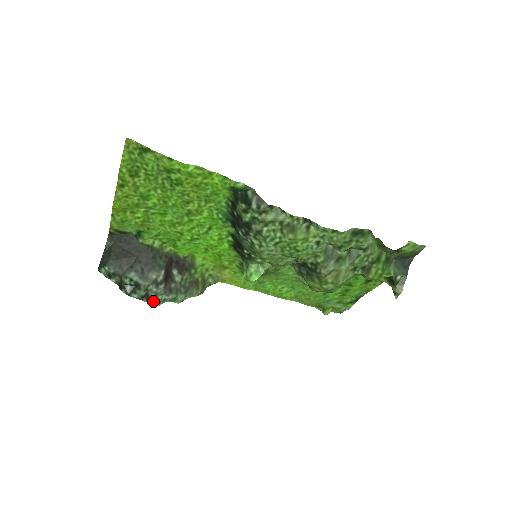
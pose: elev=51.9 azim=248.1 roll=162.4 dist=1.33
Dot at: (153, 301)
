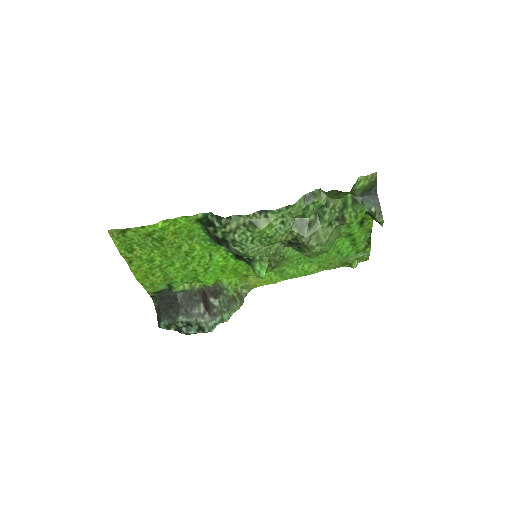
Dot at: (207, 329)
